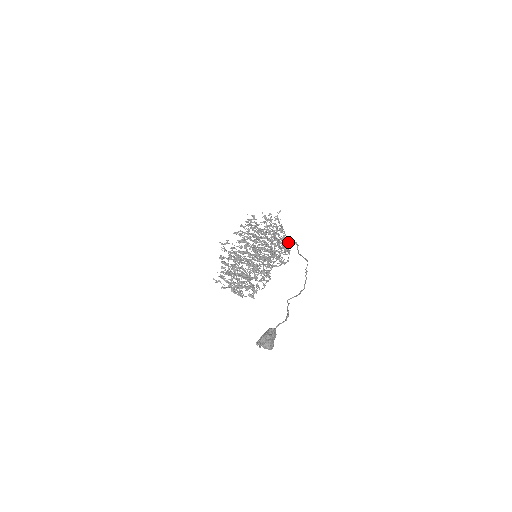
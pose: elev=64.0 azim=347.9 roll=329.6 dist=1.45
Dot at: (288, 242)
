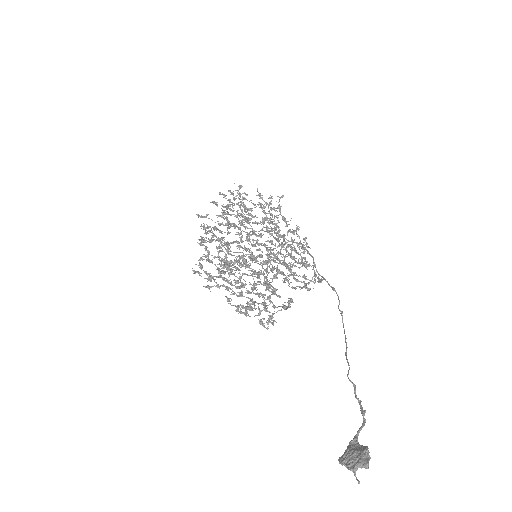
Dot at: occluded
